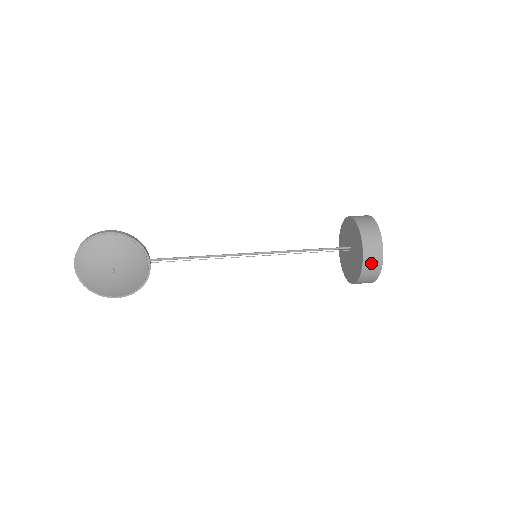
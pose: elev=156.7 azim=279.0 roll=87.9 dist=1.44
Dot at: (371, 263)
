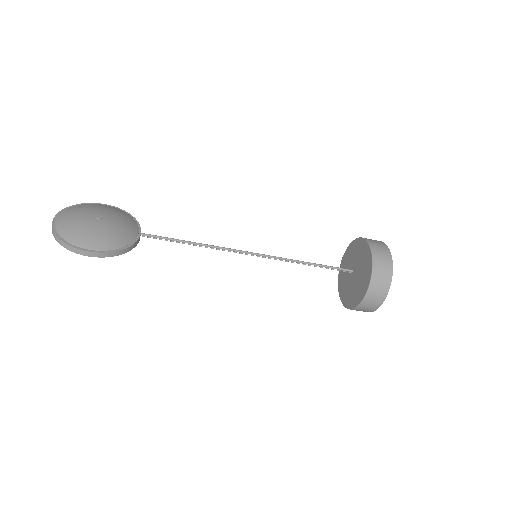
Dot at: (377, 245)
